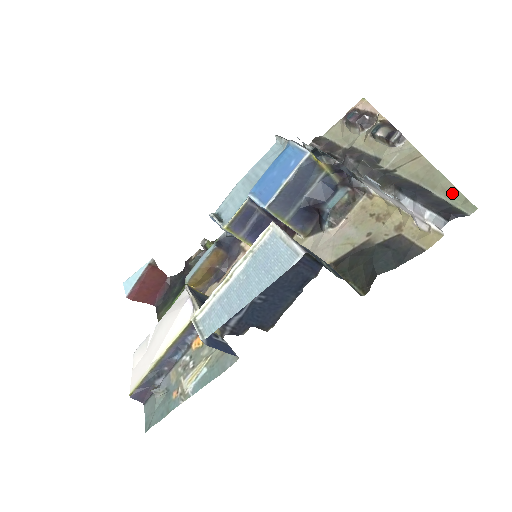
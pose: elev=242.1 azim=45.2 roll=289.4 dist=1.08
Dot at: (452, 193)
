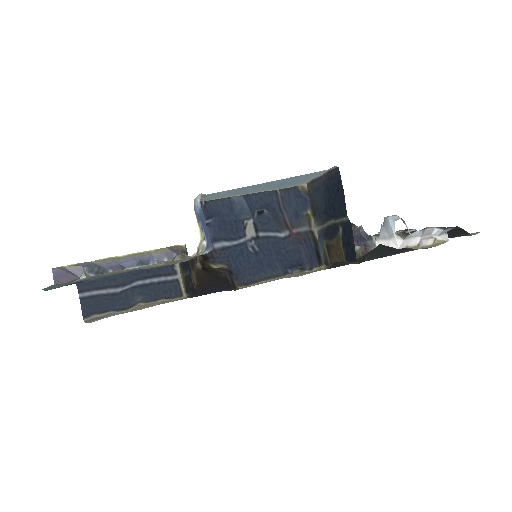
Dot at: occluded
